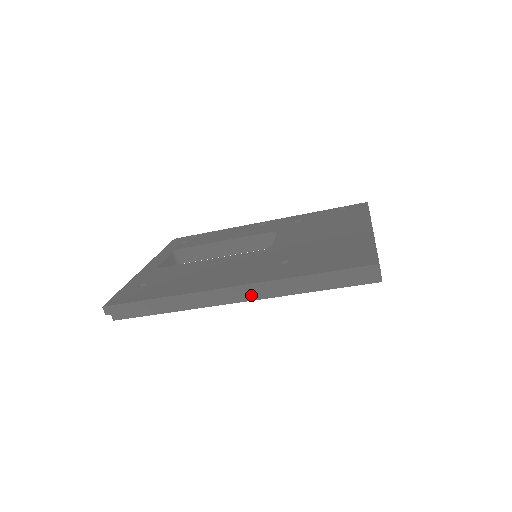
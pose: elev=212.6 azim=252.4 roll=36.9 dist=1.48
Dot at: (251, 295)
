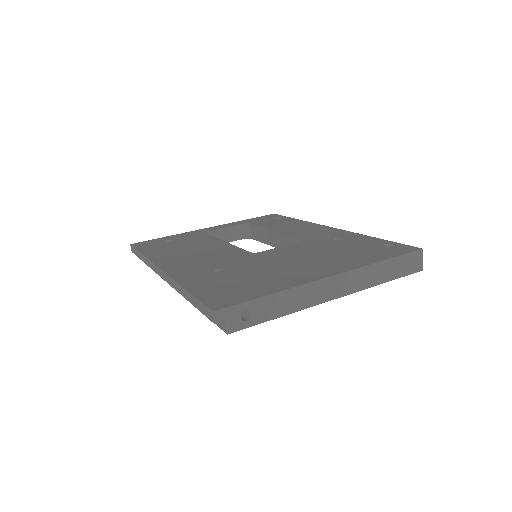
Dot at: occluded
